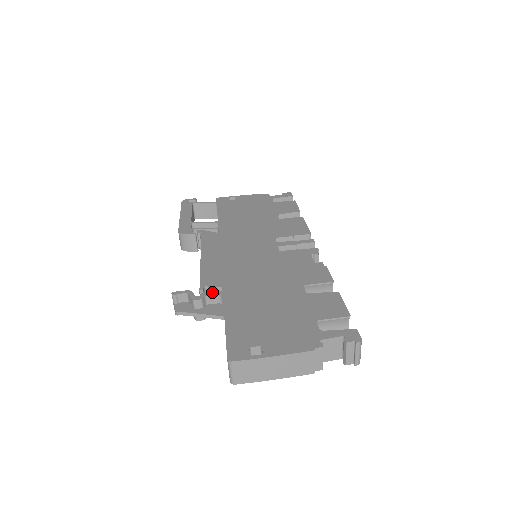
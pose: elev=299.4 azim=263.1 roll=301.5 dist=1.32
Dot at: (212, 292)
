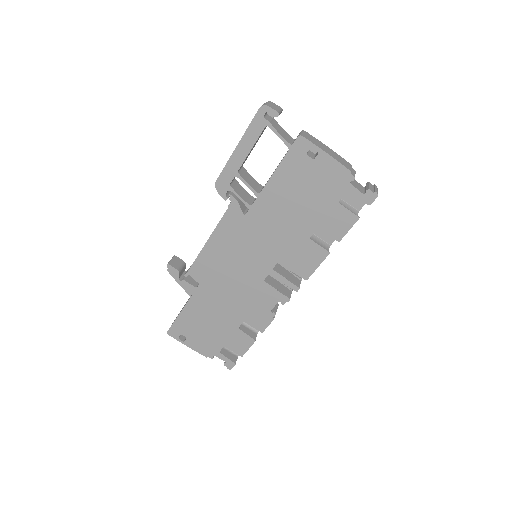
Dot at: (190, 284)
